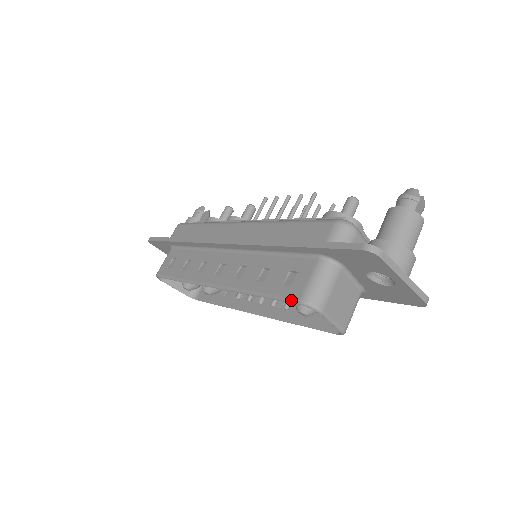
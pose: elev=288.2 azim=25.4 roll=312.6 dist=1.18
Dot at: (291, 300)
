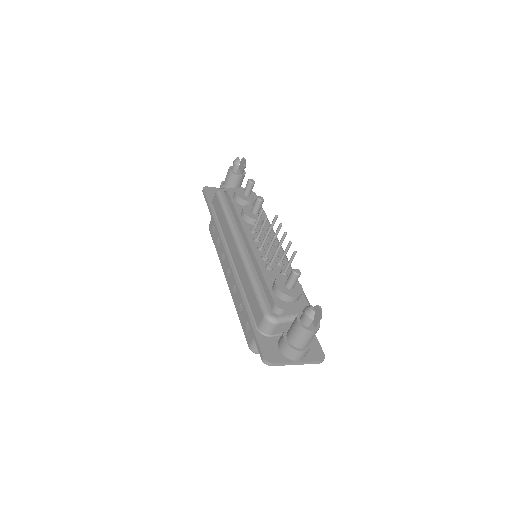
Dot at: occluded
